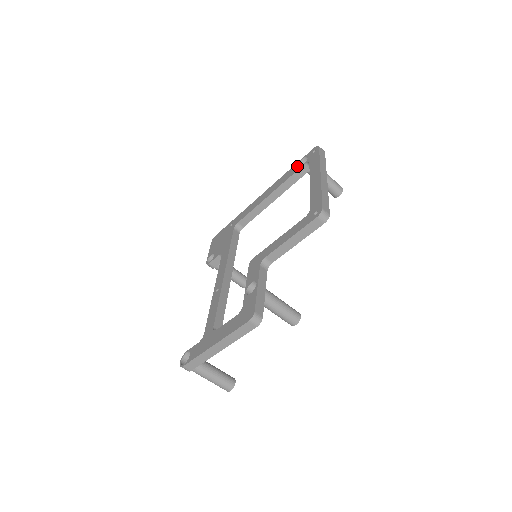
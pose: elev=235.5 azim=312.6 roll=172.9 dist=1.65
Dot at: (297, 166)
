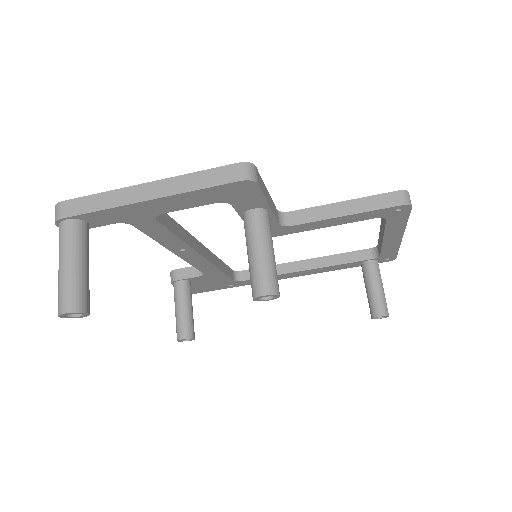
Dot at: occluded
